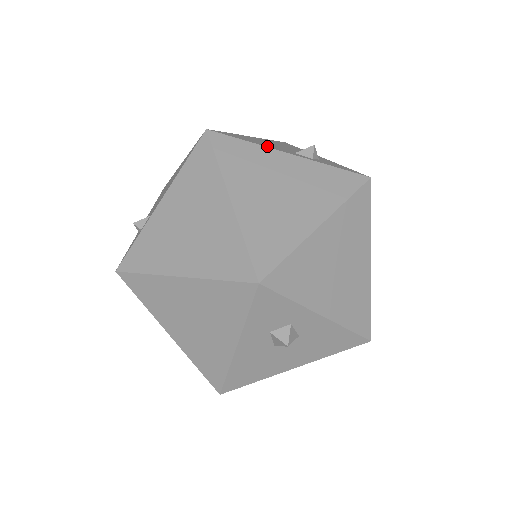
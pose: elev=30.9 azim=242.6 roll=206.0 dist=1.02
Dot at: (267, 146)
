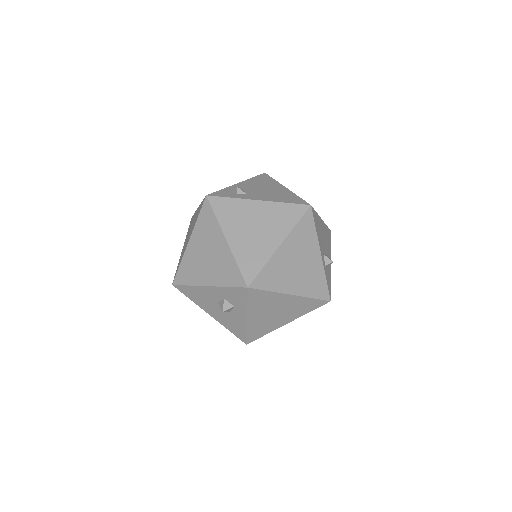
Dot at: (319, 240)
